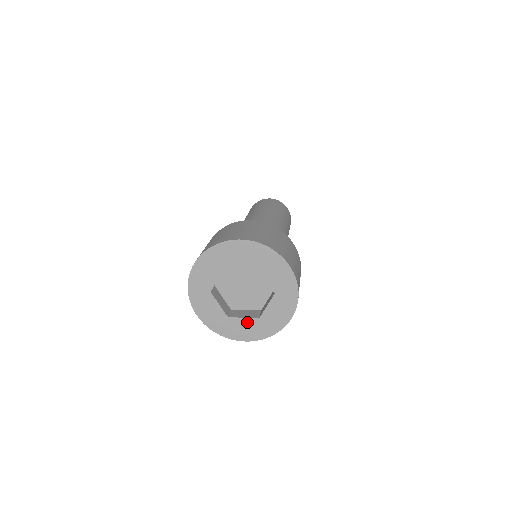
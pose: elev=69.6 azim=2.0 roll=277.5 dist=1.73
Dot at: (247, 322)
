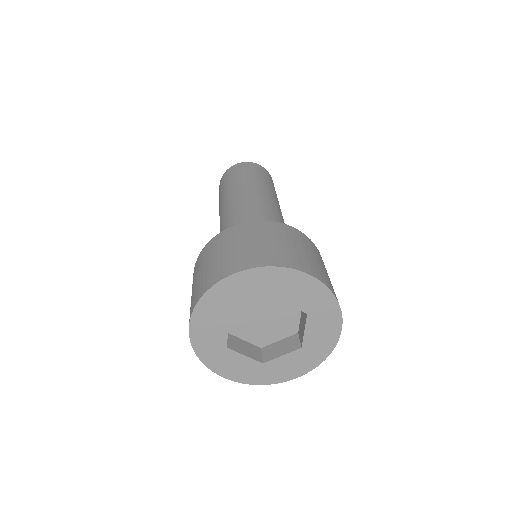
Dot at: (245, 361)
